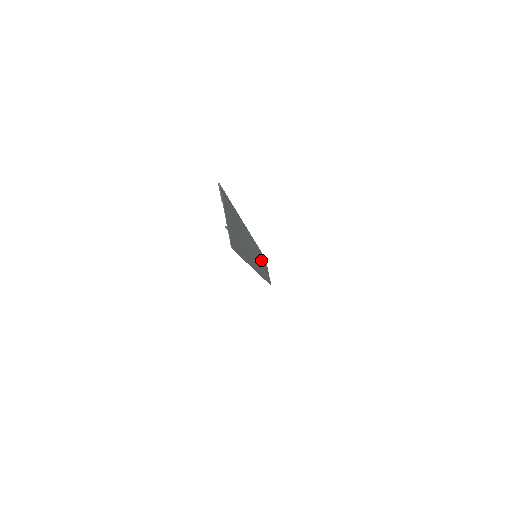
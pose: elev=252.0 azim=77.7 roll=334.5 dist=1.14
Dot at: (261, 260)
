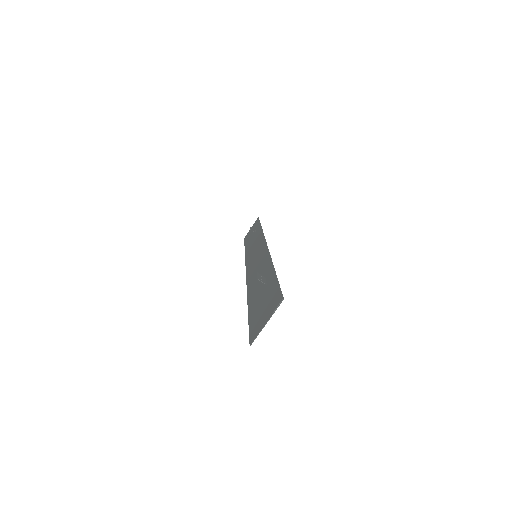
Dot at: (256, 240)
